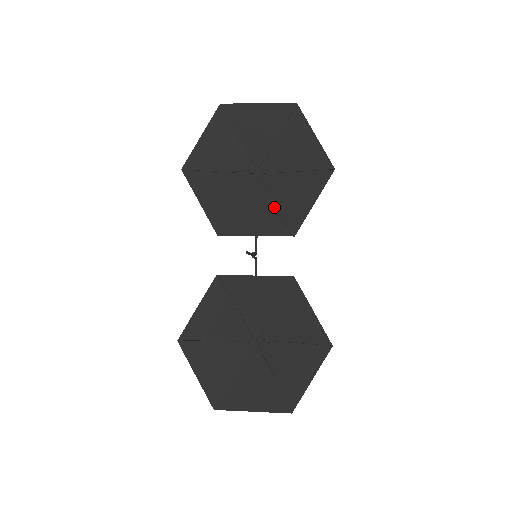
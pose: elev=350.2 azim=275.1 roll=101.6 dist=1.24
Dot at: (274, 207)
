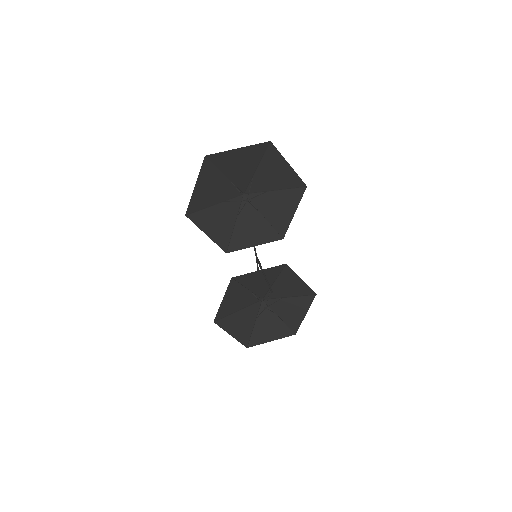
Dot at: (263, 220)
